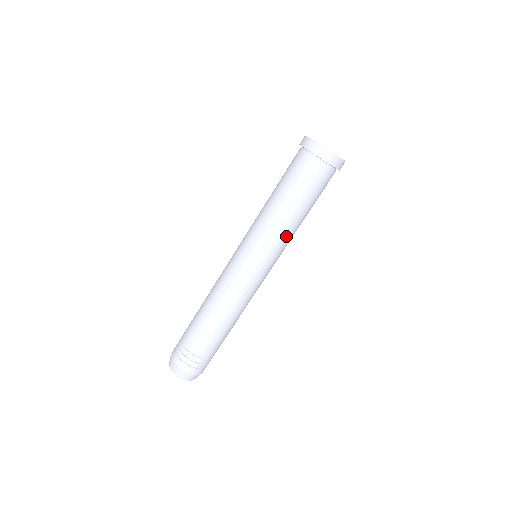
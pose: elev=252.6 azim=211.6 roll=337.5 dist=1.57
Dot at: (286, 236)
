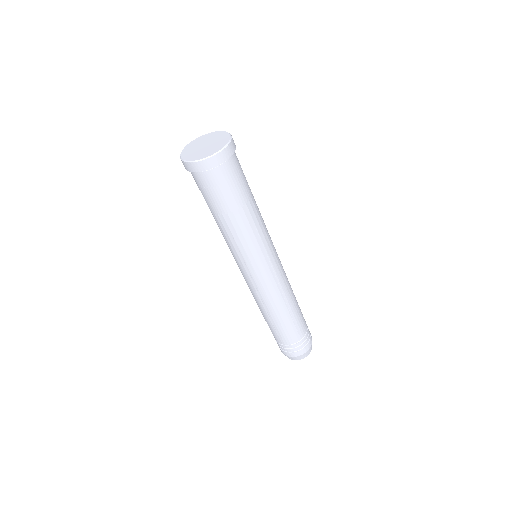
Dot at: (235, 242)
